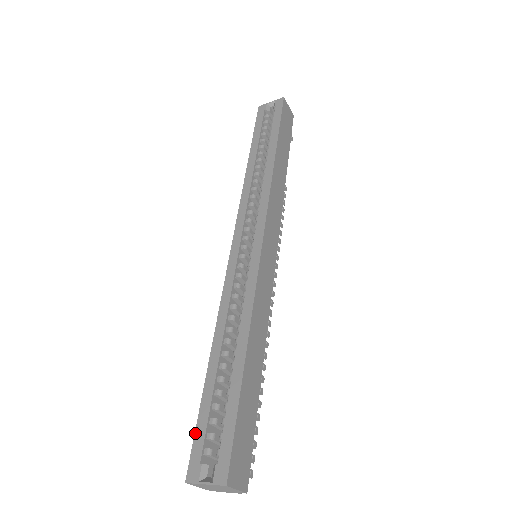
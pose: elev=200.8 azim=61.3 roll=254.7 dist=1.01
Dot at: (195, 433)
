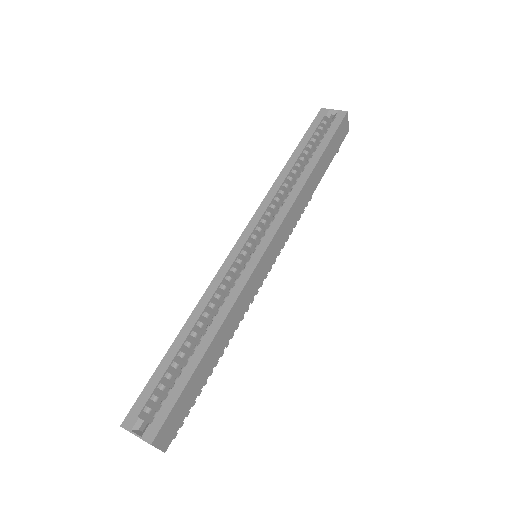
Dot at: (143, 390)
